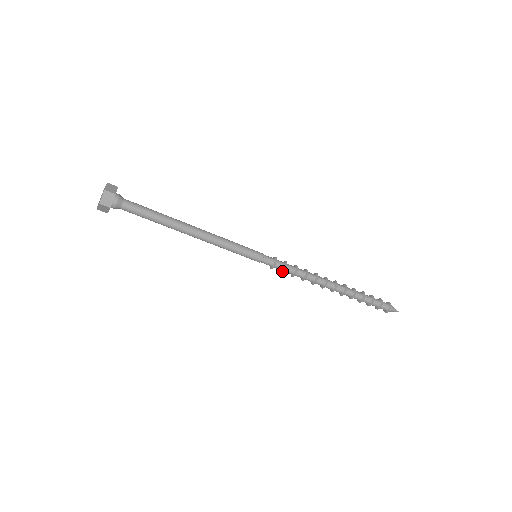
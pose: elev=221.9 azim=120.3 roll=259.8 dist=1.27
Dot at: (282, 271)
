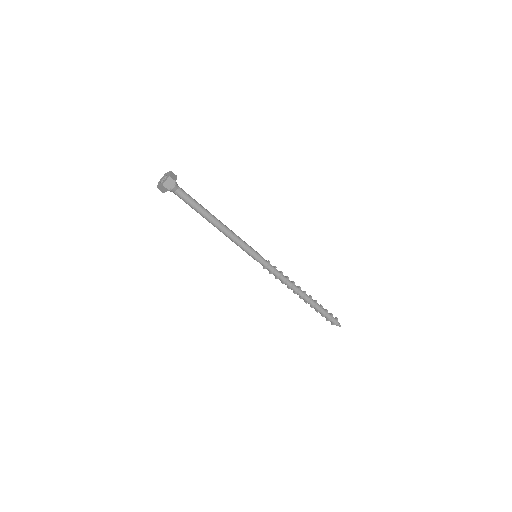
Dot at: (274, 271)
